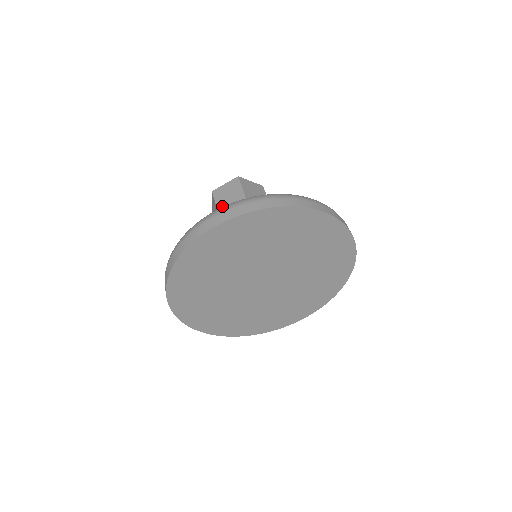
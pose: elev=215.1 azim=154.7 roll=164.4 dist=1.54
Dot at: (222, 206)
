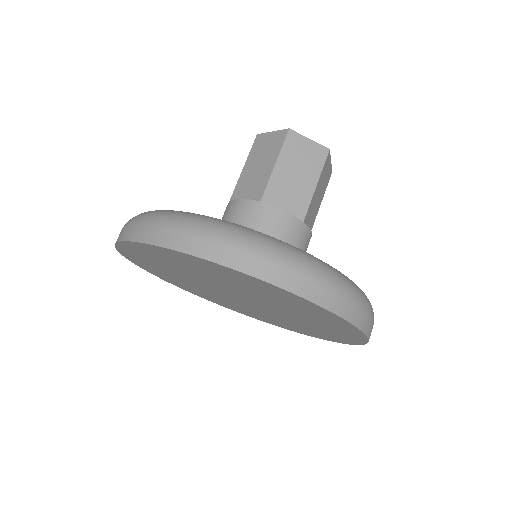
Dot at: (248, 167)
